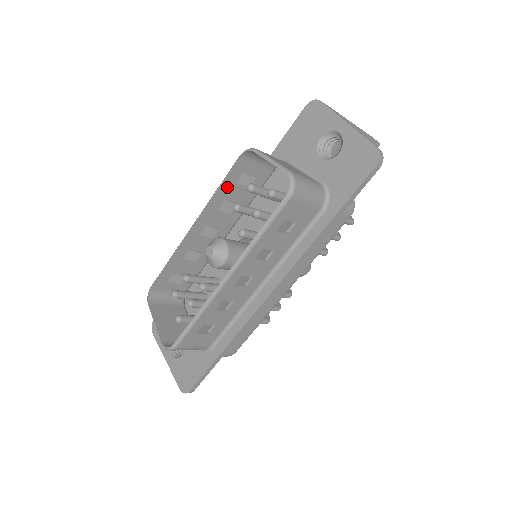
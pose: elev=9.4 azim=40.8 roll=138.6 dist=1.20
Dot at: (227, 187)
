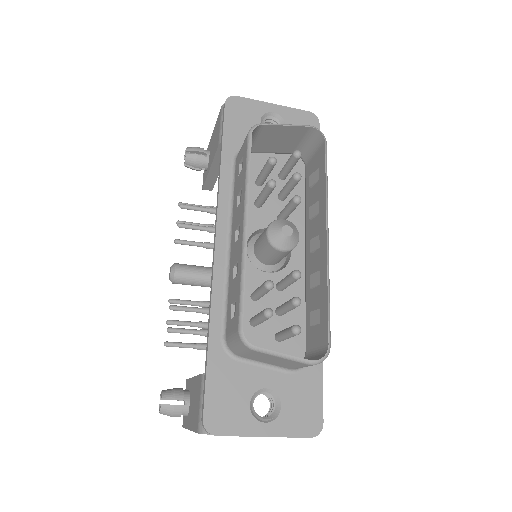
Dot at: occluded
